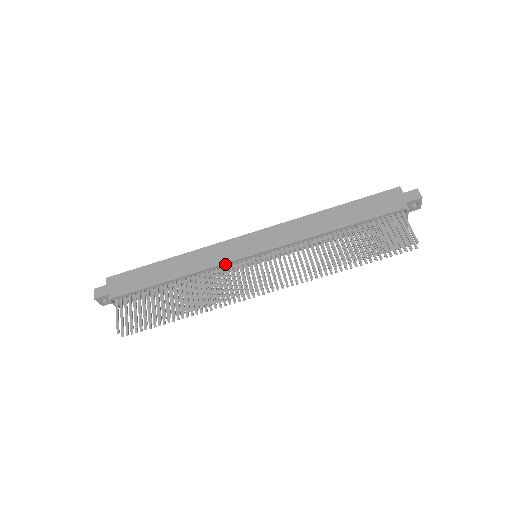
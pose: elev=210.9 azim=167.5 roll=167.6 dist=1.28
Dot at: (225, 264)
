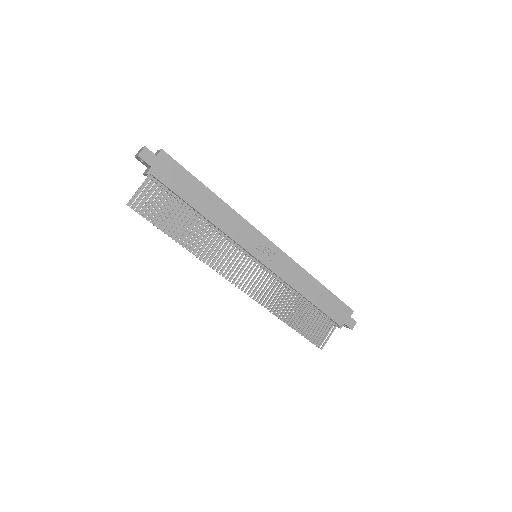
Dot at: (238, 243)
